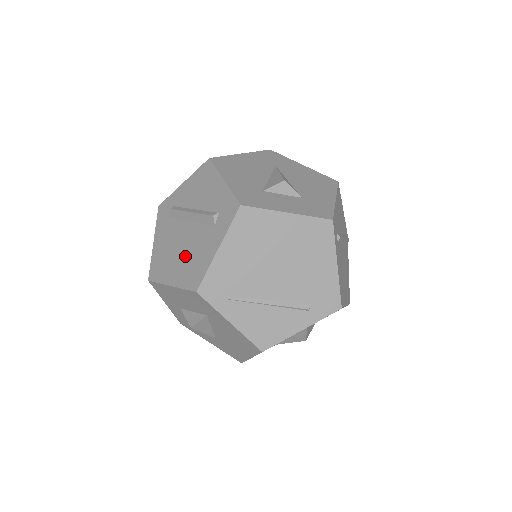
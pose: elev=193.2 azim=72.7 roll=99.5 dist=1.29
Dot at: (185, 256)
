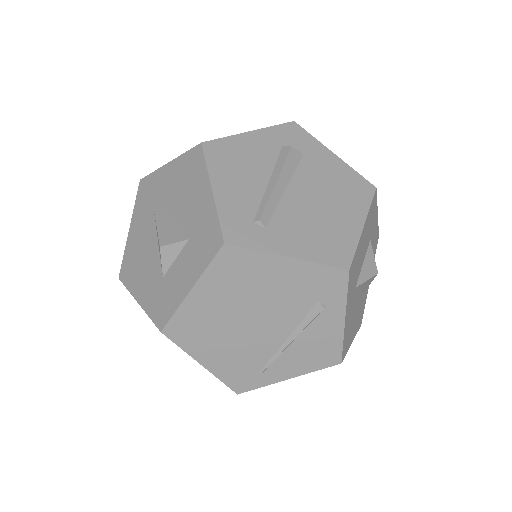
Dot at: occluded
